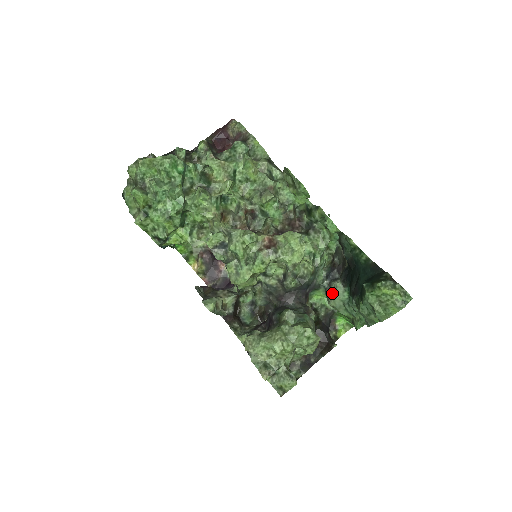
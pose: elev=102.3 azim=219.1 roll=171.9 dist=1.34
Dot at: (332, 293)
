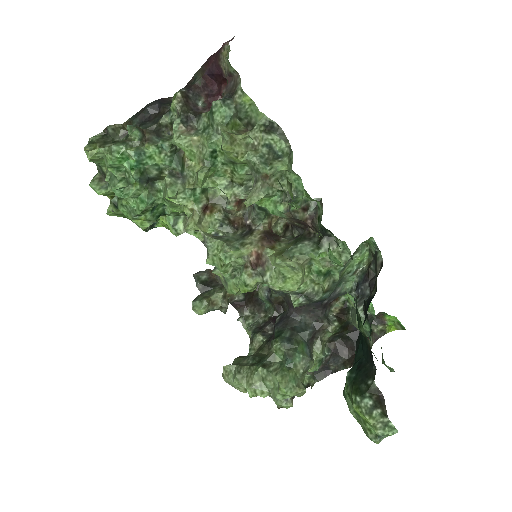
Dot at: (353, 316)
